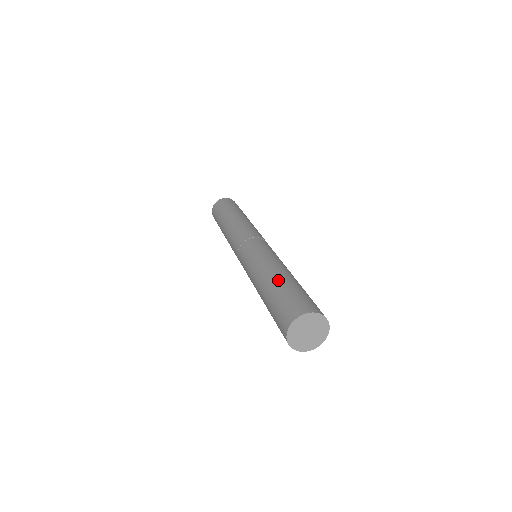
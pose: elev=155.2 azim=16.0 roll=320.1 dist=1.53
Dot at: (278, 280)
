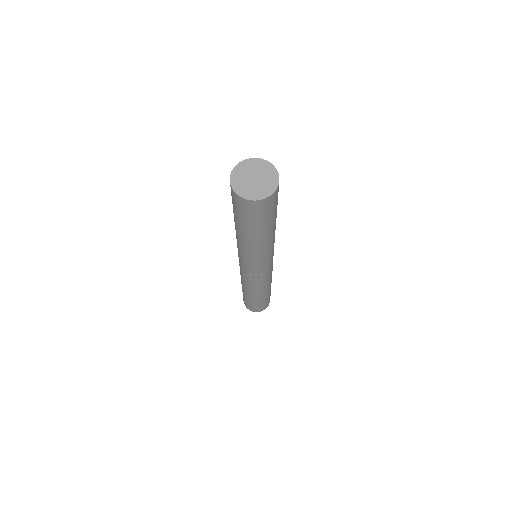
Dot at: occluded
